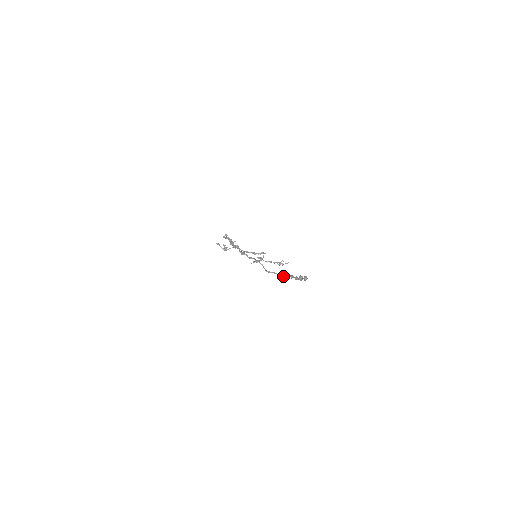
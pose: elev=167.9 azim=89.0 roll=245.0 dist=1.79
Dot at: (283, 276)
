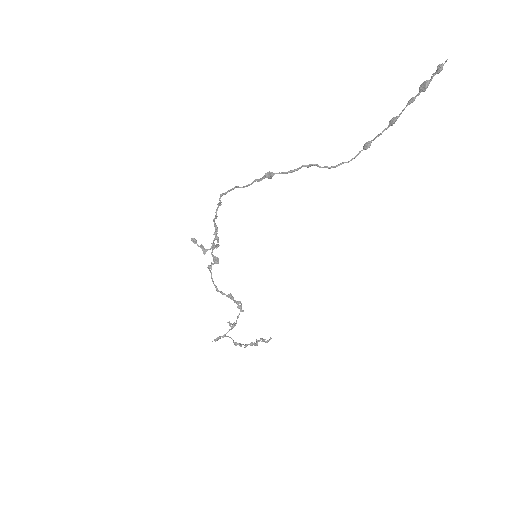
Dot at: (368, 143)
